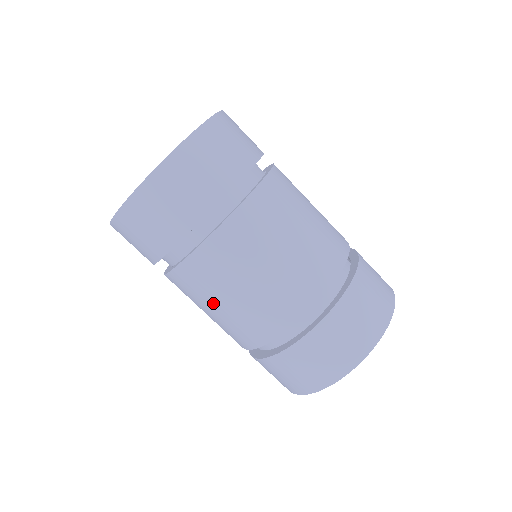
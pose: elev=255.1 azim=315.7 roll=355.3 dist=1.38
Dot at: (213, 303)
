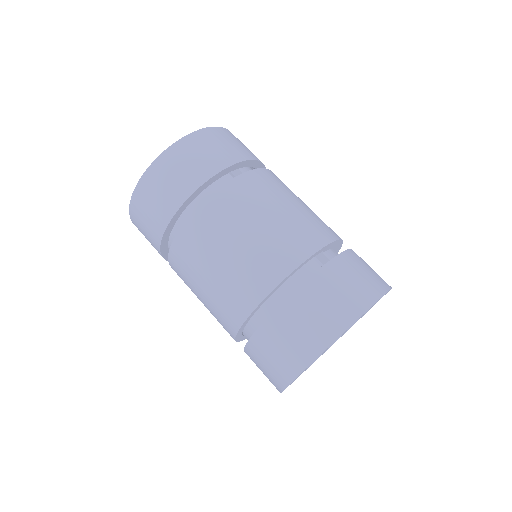
Dot at: (198, 298)
